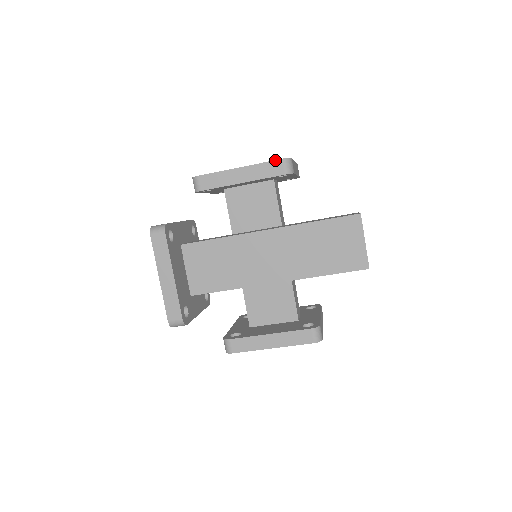
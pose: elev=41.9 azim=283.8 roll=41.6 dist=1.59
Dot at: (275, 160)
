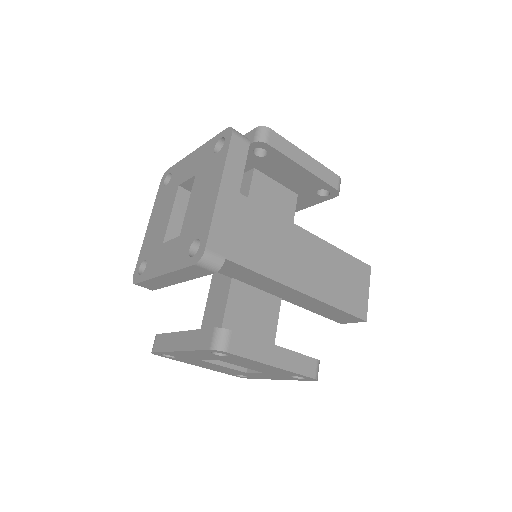
Dot at: occluded
